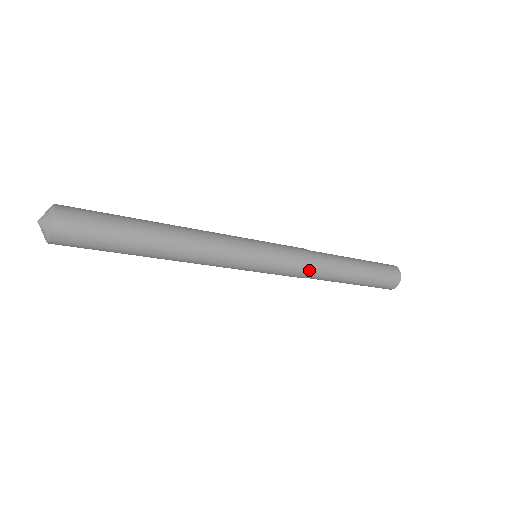
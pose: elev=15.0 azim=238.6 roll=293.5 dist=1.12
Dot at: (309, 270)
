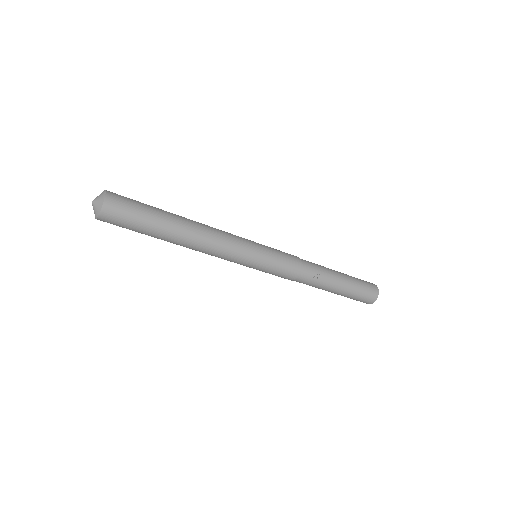
Dot at: (293, 280)
